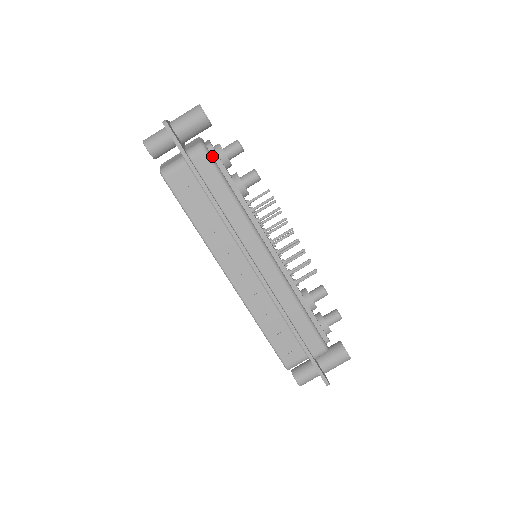
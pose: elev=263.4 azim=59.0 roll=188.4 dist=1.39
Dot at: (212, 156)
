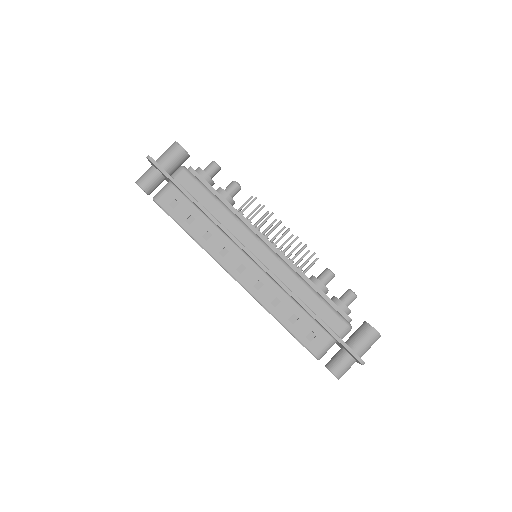
Dot at: occluded
